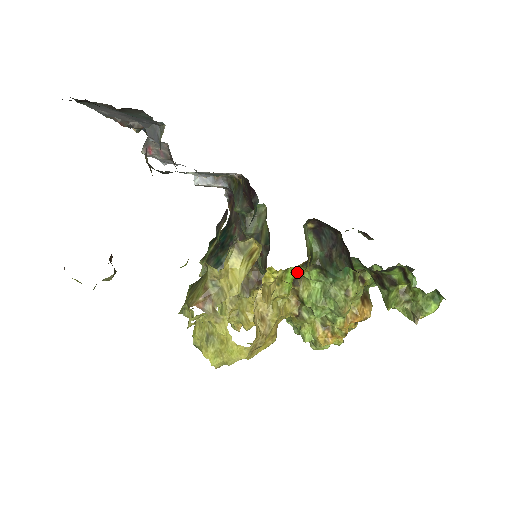
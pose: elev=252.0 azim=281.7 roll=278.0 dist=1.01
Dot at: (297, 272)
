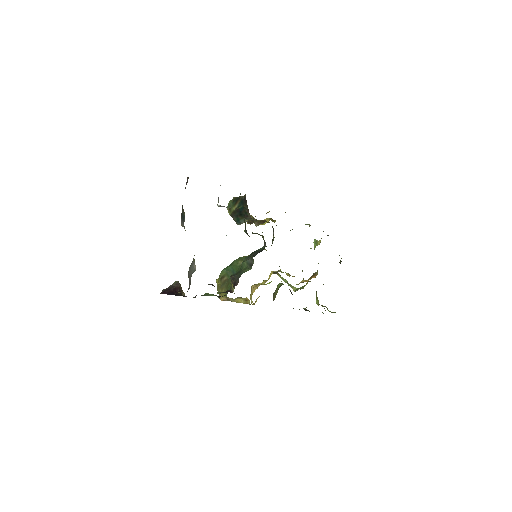
Dot at: occluded
